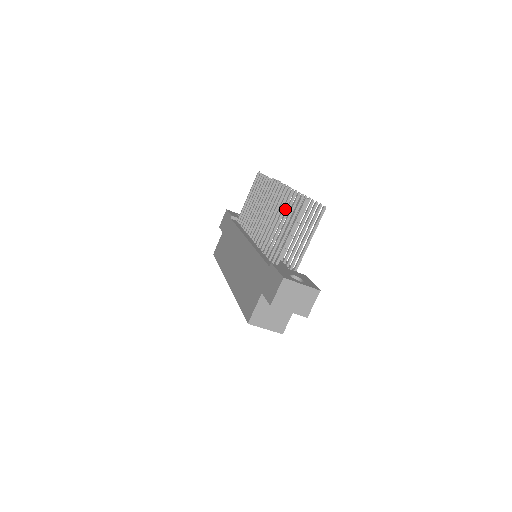
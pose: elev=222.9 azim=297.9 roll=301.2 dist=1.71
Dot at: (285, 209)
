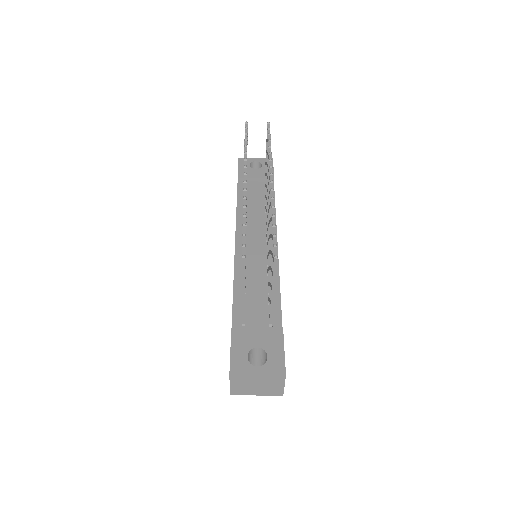
Dot at: occluded
